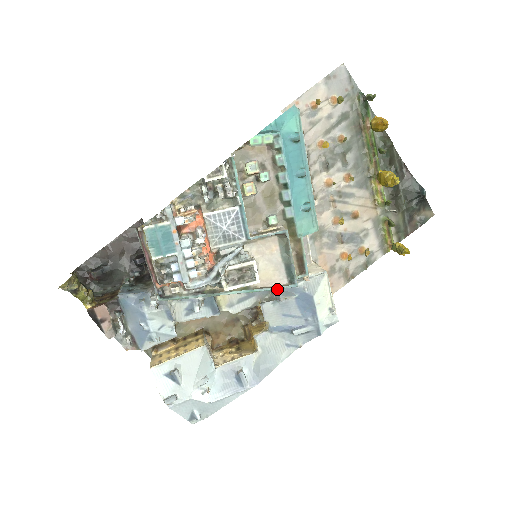
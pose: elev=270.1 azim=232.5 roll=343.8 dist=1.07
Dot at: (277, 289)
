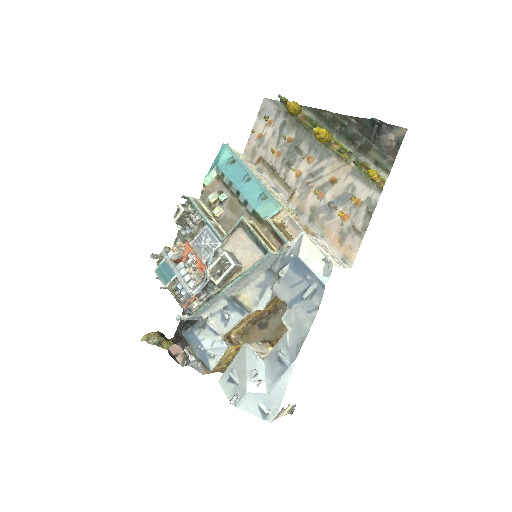
Dot at: (258, 264)
